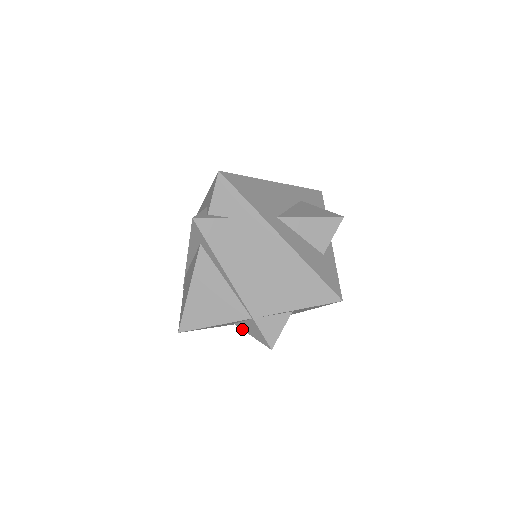
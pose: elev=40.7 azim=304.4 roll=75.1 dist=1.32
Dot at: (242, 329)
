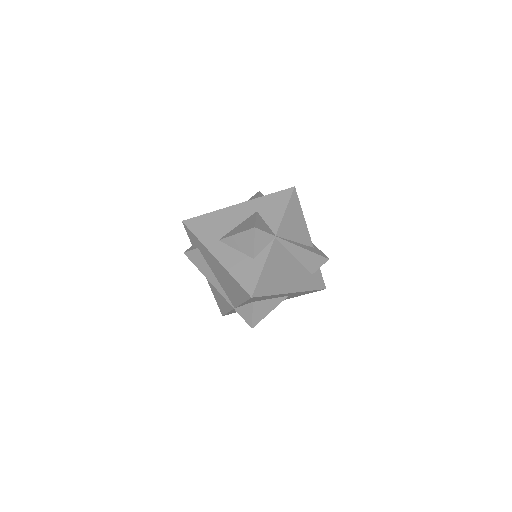
Dot at: occluded
